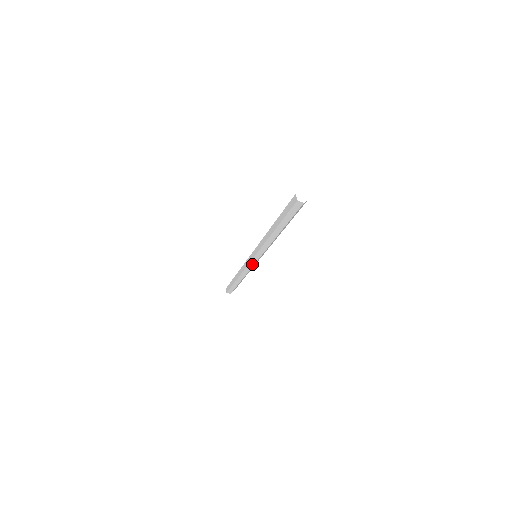
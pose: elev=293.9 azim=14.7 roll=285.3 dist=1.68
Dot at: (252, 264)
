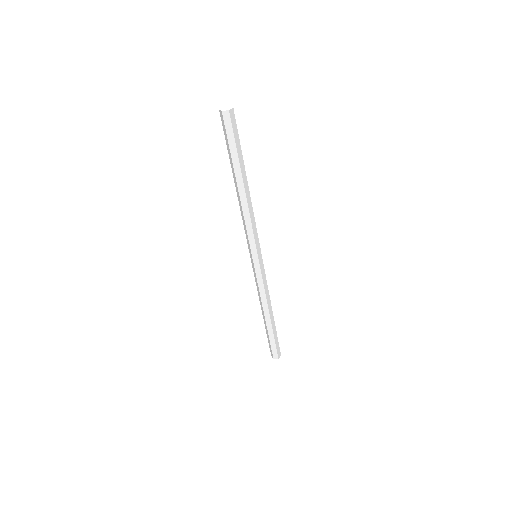
Dot at: (254, 270)
